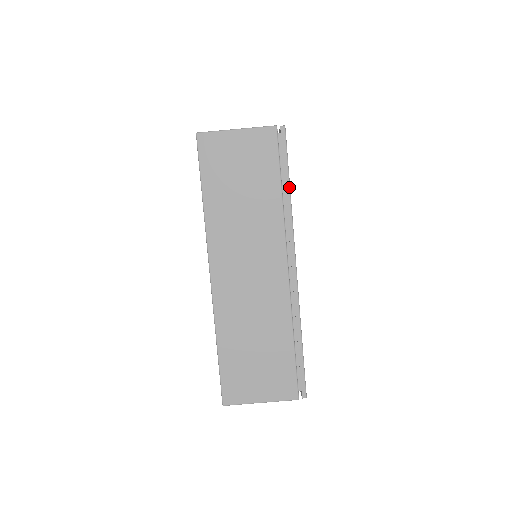
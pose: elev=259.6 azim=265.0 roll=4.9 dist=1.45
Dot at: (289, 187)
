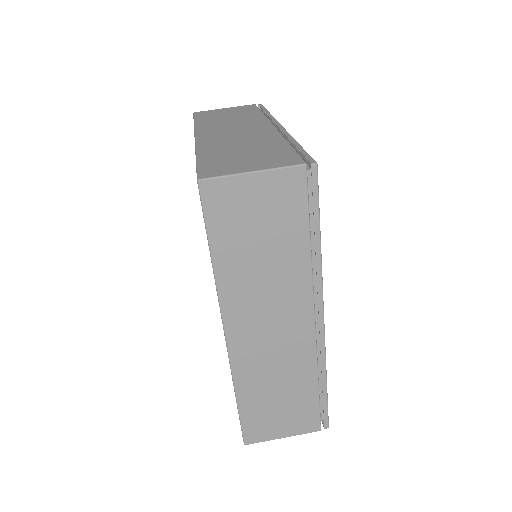
Dot at: (268, 112)
